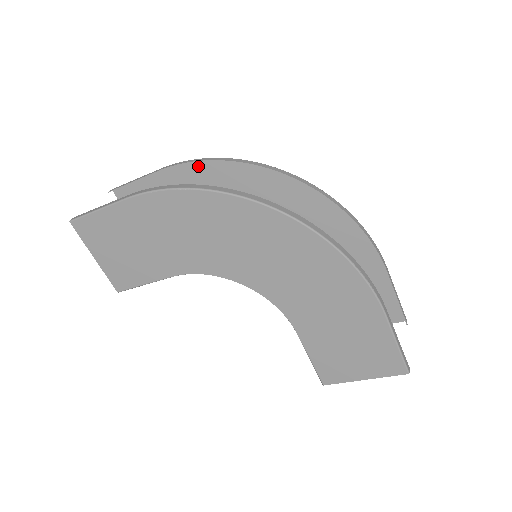
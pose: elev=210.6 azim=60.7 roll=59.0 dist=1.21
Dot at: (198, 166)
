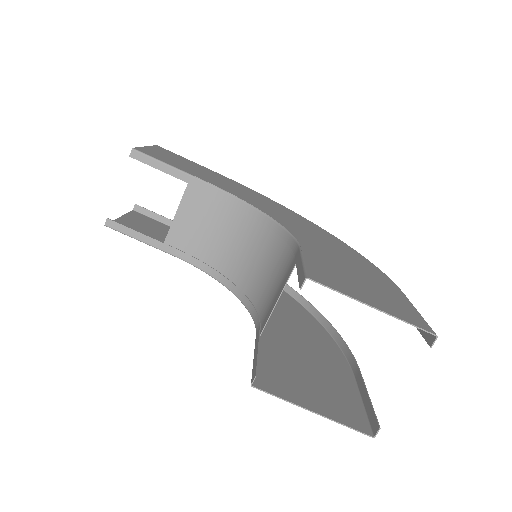
Dot at: occluded
